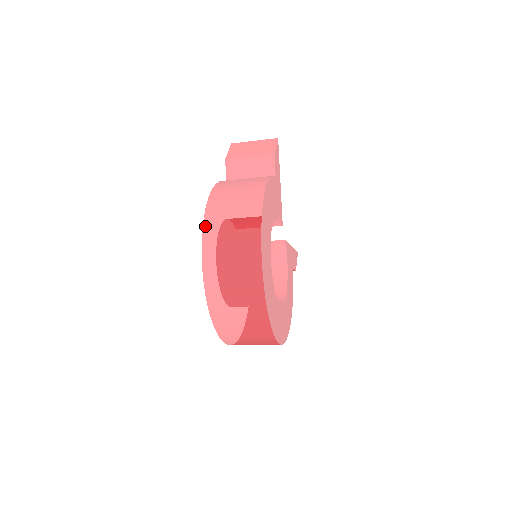
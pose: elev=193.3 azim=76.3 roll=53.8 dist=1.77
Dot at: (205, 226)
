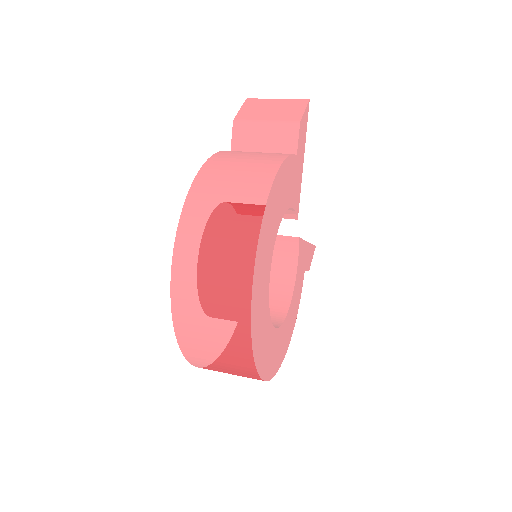
Dot at: (183, 218)
